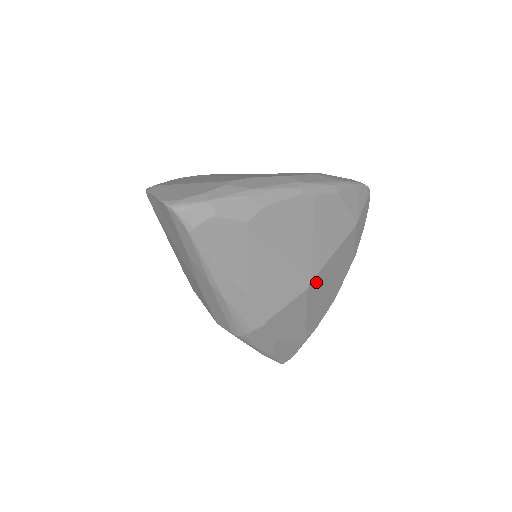
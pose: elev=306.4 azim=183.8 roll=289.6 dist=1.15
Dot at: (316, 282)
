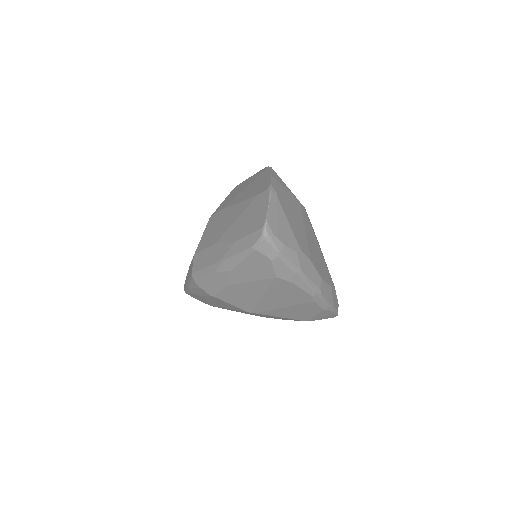
Dot at: occluded
